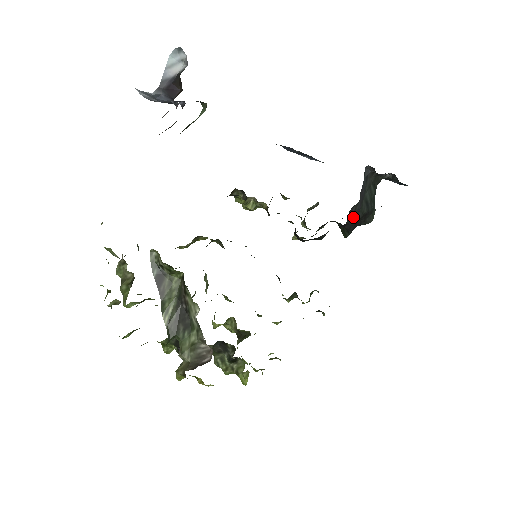
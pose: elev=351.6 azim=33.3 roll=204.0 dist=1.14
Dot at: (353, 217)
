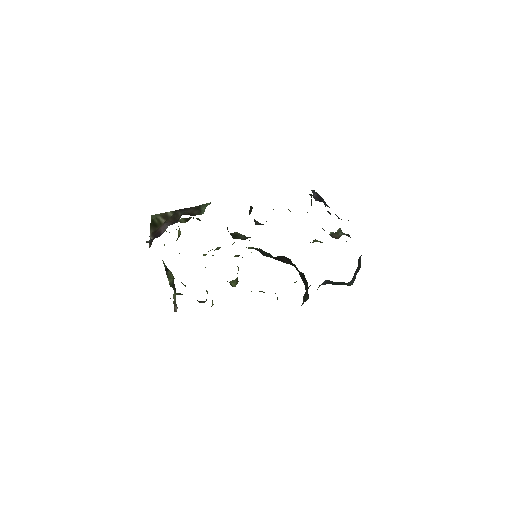
Dot at: occluded
